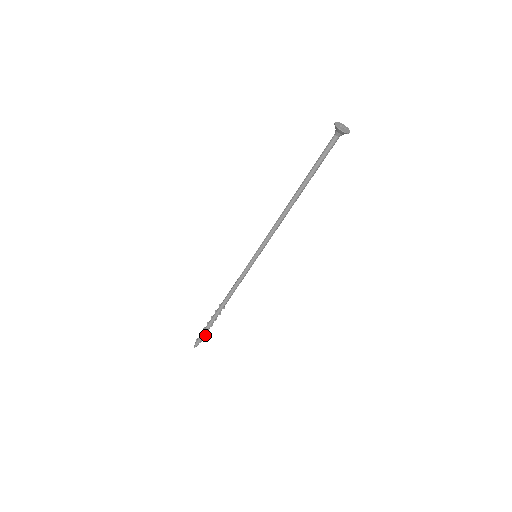
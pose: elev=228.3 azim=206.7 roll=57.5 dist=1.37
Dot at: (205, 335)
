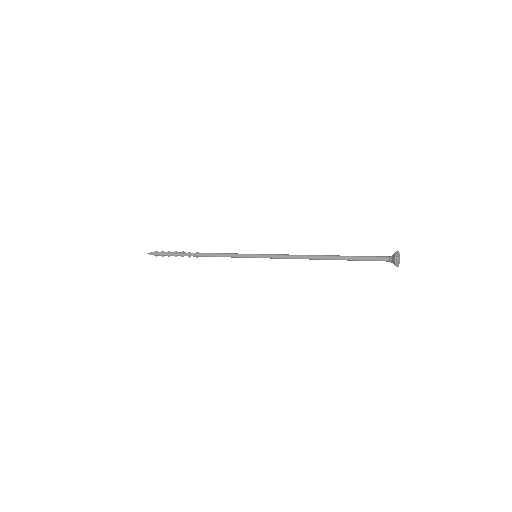
Dot at: occluded
